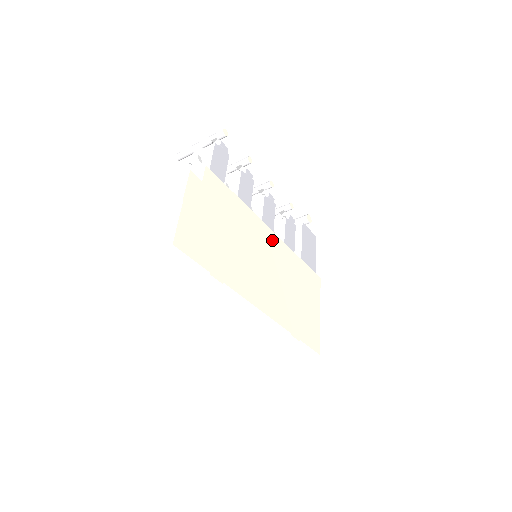
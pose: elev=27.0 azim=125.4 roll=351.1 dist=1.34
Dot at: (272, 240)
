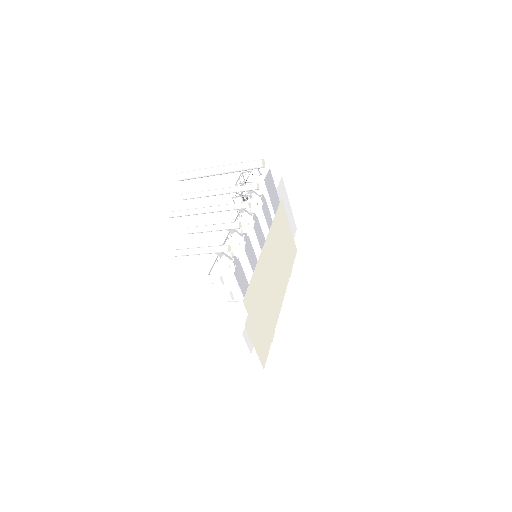
Dot at: (268, 248)
